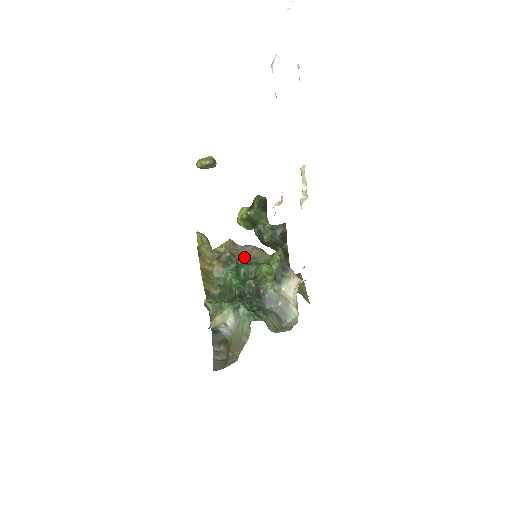
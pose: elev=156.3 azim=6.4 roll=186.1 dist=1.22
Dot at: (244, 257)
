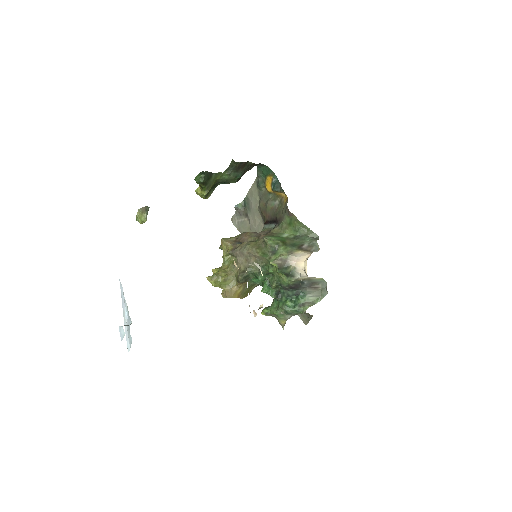
Dot at: (251, 267)
